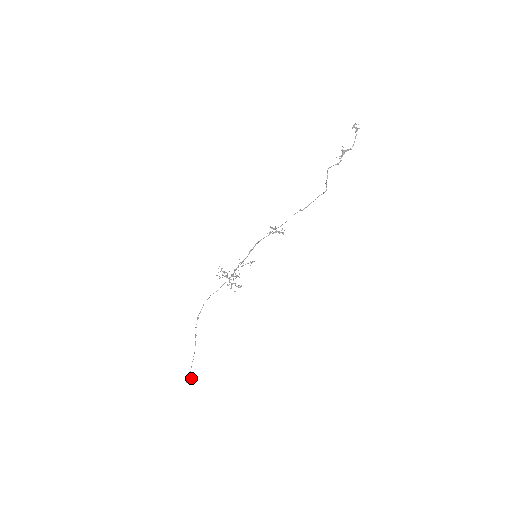
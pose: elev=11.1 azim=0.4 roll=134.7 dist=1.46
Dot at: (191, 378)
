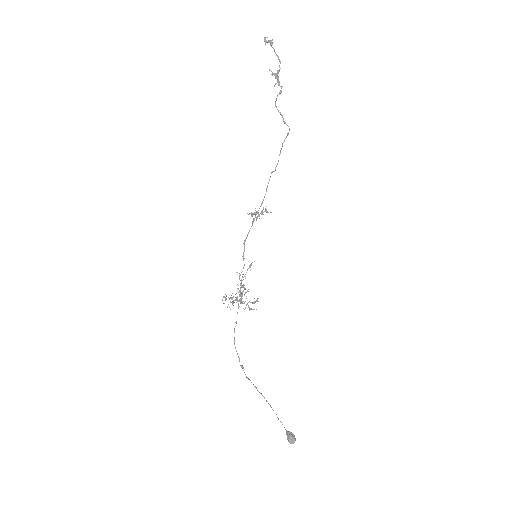
Dot at: (292, 435)
